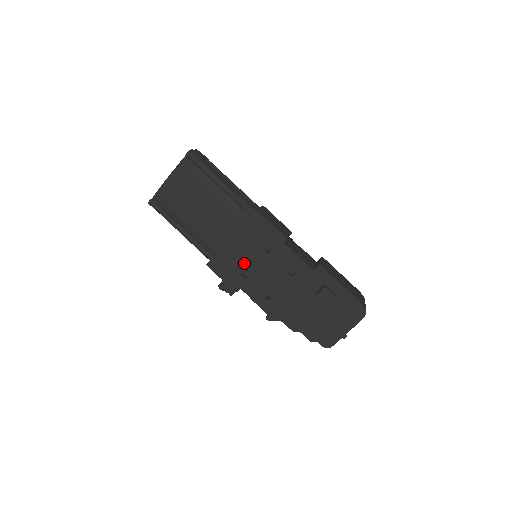
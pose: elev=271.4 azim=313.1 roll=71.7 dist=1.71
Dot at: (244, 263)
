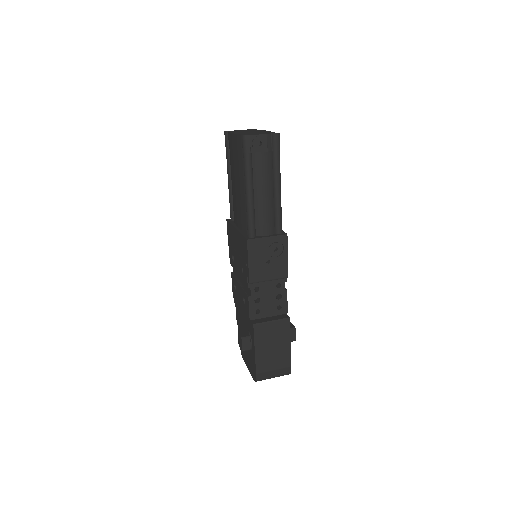
Dot at: (235, 253)
